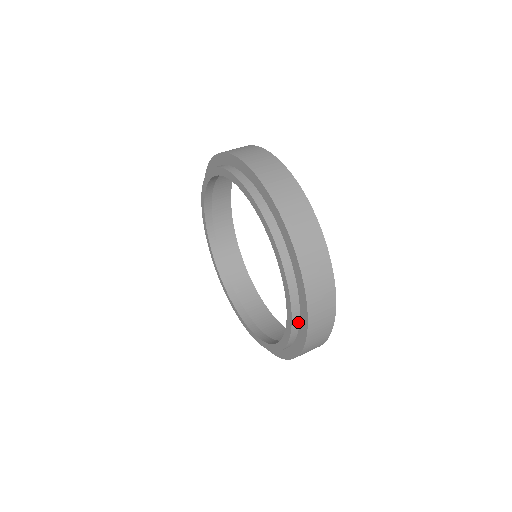
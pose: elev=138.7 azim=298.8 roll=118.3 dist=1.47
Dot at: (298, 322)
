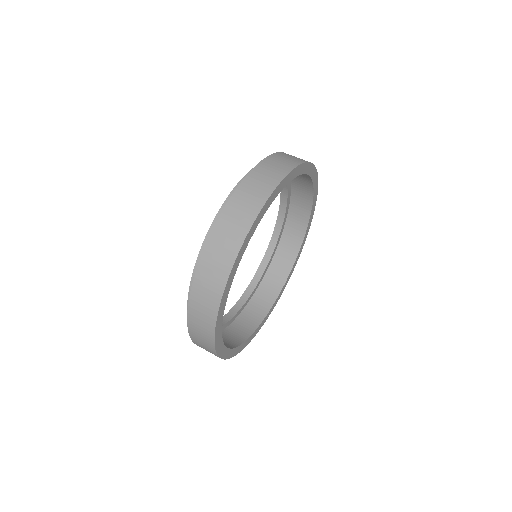
Dot at: (225, 326)
